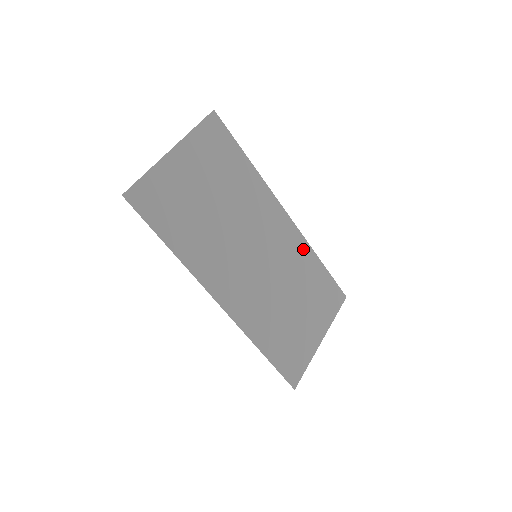
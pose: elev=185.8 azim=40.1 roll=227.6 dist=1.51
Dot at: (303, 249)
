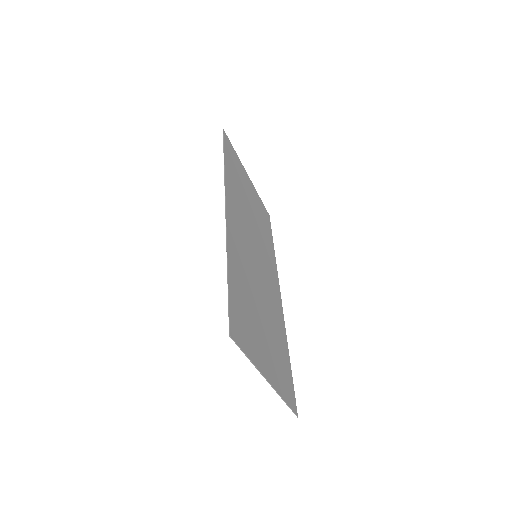
Dot at: (281, 323)
